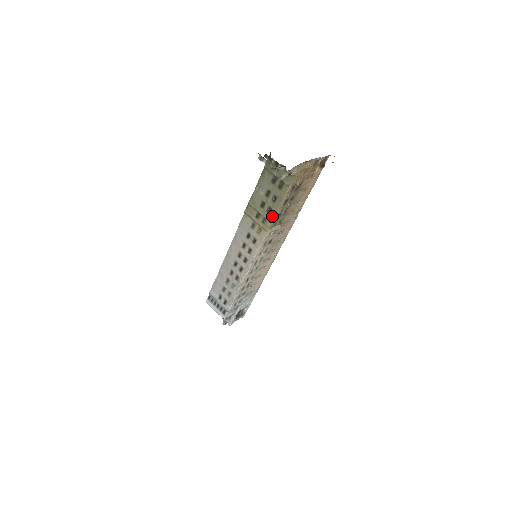
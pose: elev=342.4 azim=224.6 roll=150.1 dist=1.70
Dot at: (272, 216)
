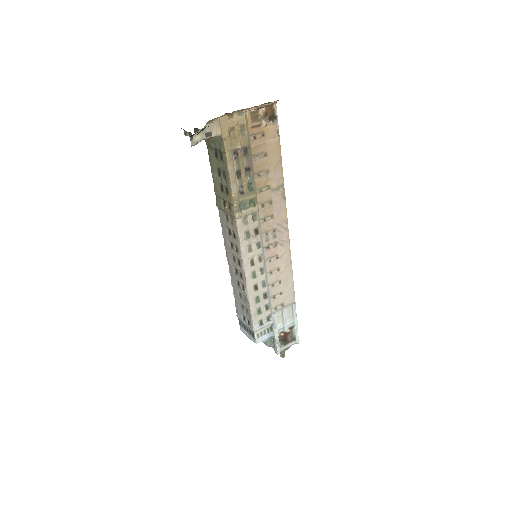
Dot at: (230, 196)
